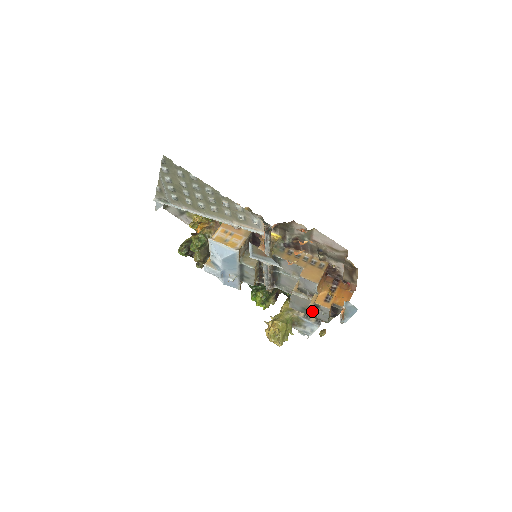
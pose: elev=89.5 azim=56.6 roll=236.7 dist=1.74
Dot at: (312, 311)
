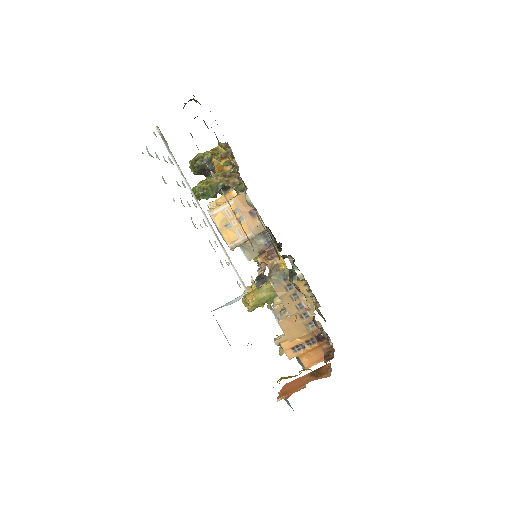
Dot at: occluded
